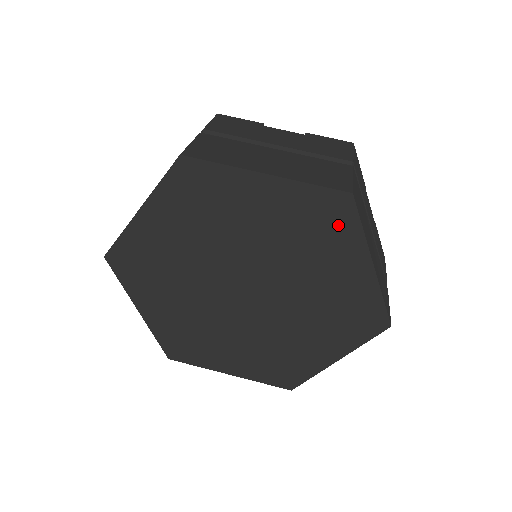
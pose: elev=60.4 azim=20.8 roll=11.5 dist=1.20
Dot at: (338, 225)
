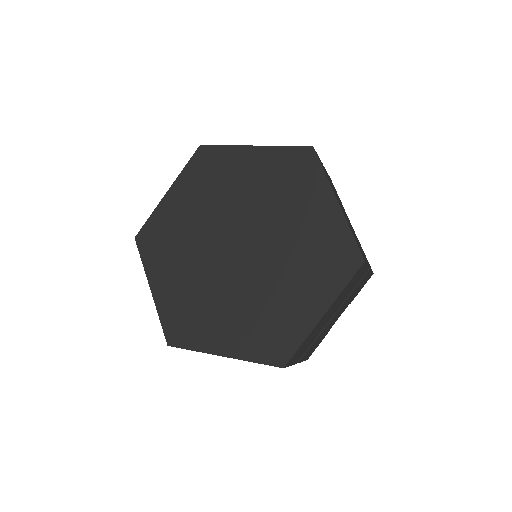
Dot at: (336, 270)
